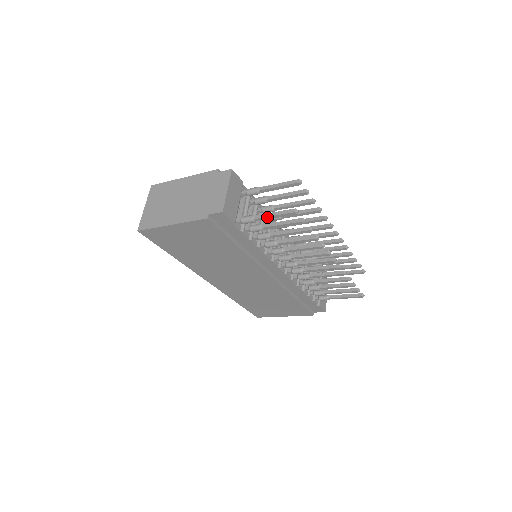
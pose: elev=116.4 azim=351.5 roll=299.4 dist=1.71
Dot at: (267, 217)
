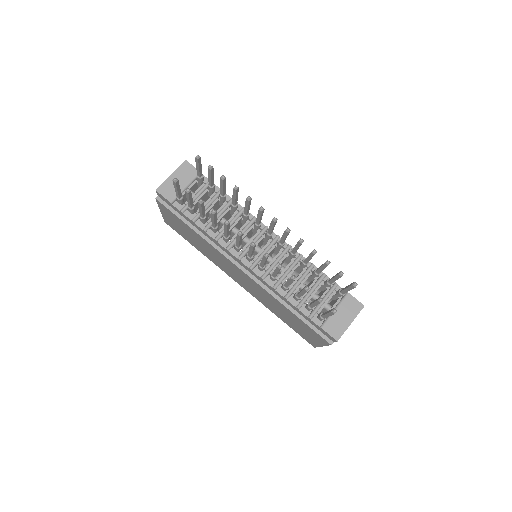
Dot at: (176, 192)
